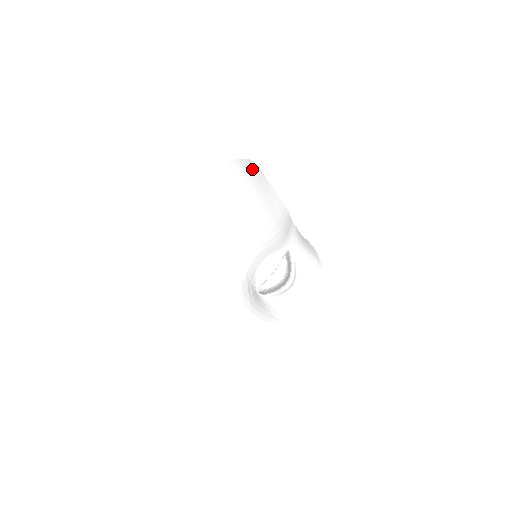
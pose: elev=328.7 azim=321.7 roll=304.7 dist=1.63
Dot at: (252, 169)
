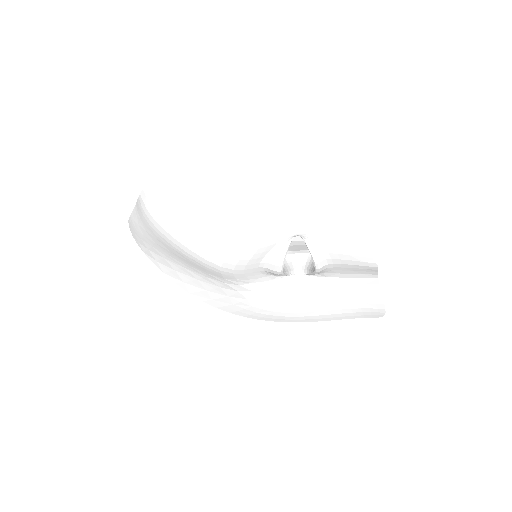
Dot at: (184, 168)
